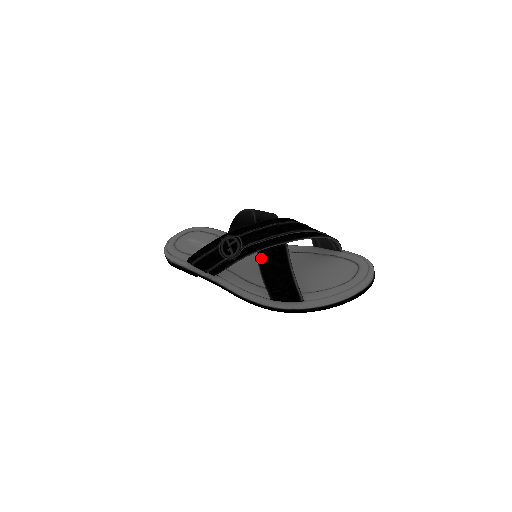
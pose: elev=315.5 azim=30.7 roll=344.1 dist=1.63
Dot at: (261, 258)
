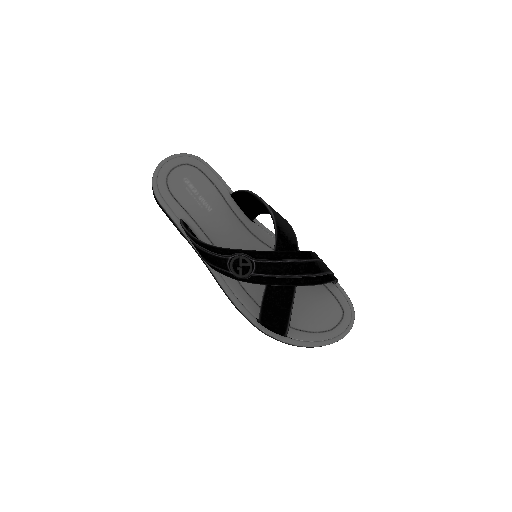
Dot at: (267, 293)
